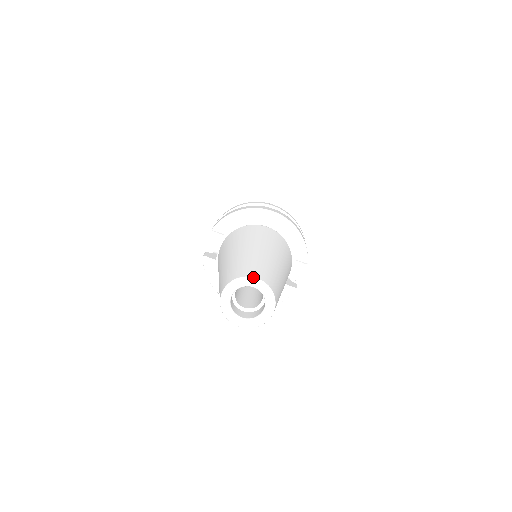
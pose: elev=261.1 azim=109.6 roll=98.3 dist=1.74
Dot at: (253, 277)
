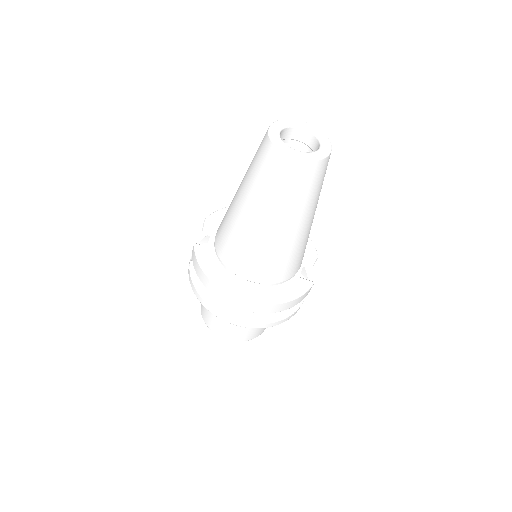
Dot at: (300, 121)
